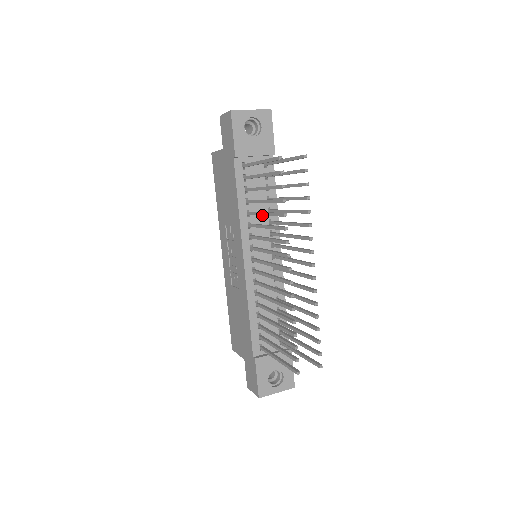
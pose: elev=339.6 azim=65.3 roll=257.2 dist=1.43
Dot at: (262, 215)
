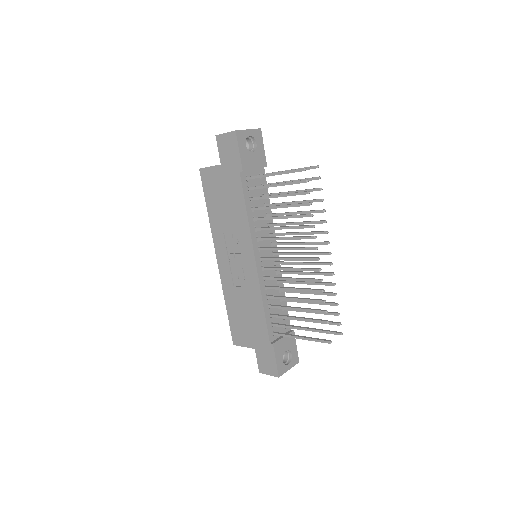
Dot at: occluded
